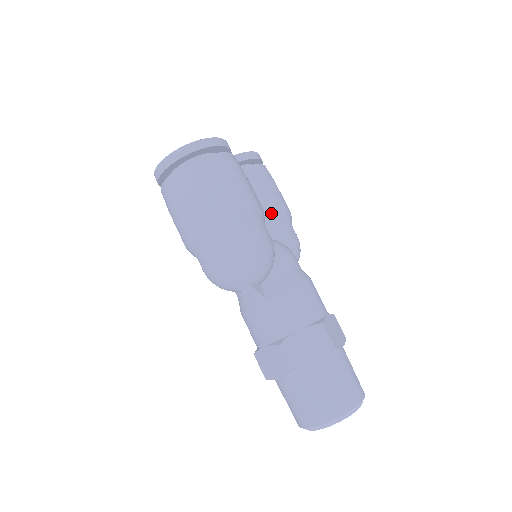
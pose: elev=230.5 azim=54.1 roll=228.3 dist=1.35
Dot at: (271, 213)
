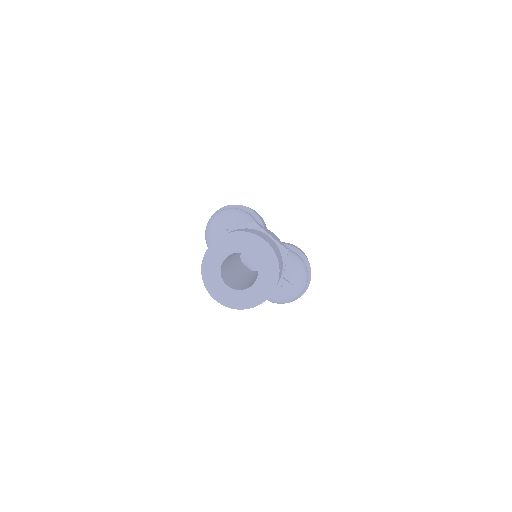
Dot at: occluded
